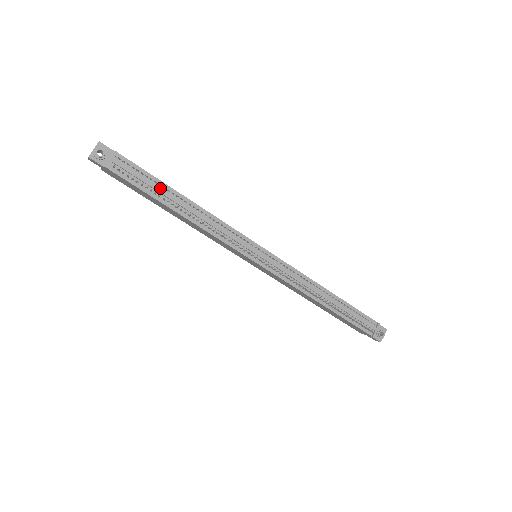
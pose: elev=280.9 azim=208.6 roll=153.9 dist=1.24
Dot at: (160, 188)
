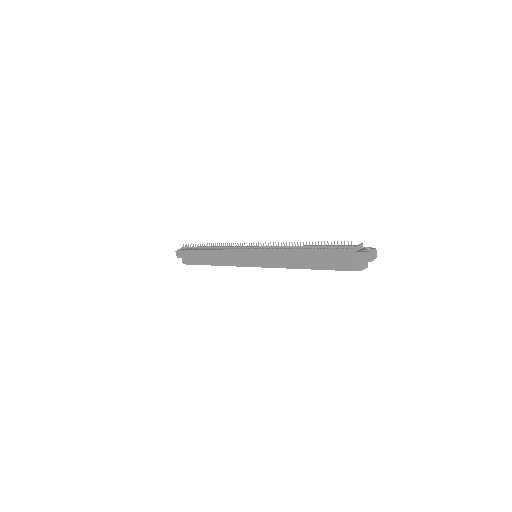
Dot at: occluded
